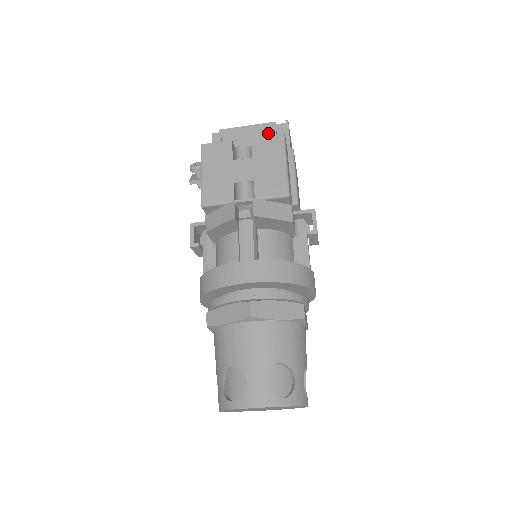
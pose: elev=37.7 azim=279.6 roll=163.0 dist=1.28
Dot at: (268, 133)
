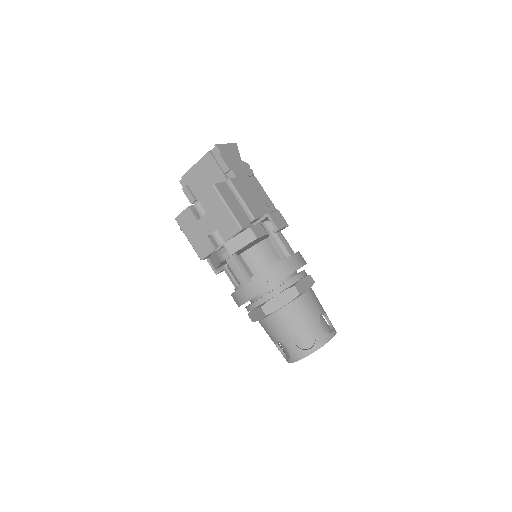
Dot at: (210, 163)
